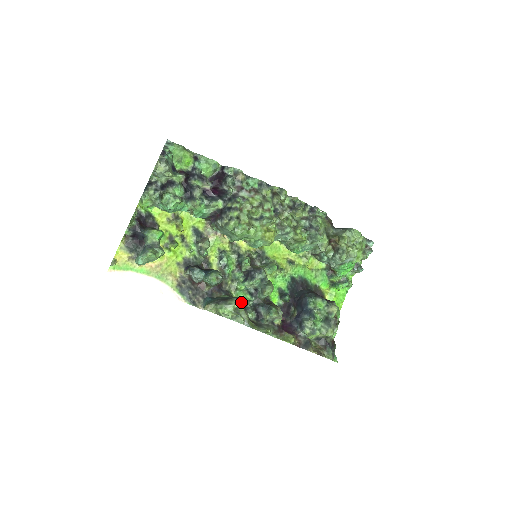
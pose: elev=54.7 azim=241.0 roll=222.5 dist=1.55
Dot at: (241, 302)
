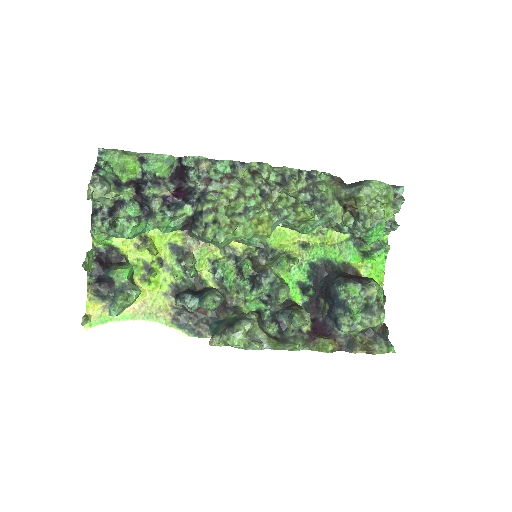
Dot at: (253, 319)
